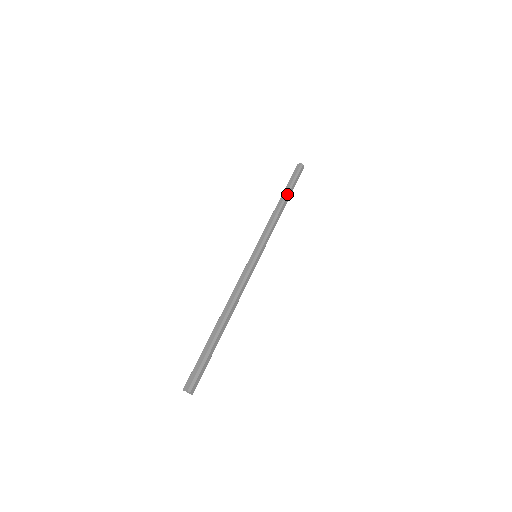
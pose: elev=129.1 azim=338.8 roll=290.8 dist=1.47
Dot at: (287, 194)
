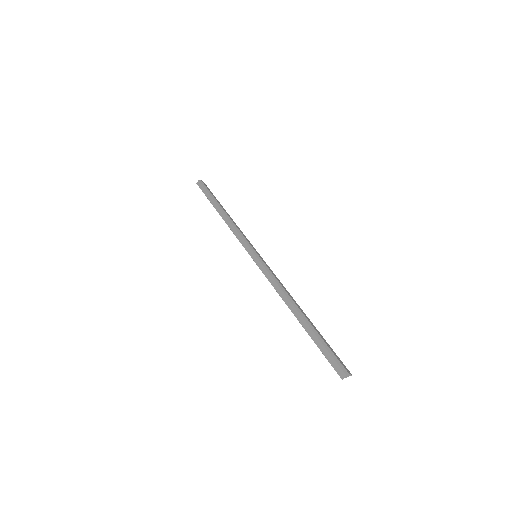
Dot at: (218, 204)
